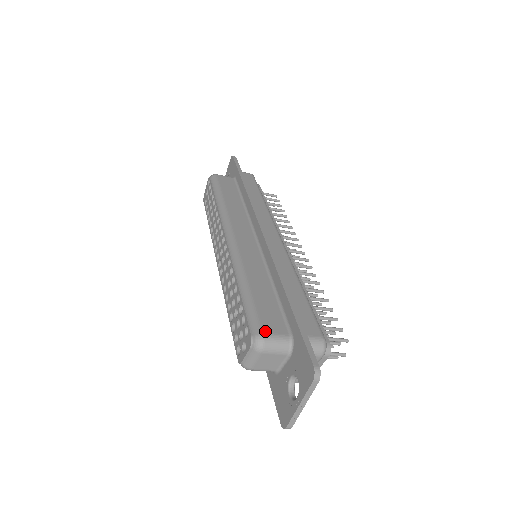
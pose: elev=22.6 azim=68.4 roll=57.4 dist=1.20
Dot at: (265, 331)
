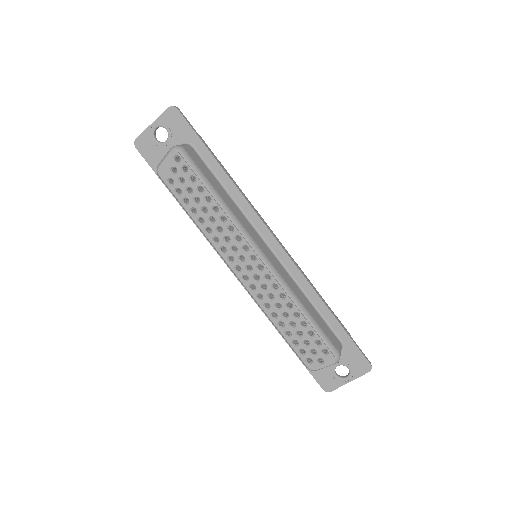
Dot at: (338, 350)
